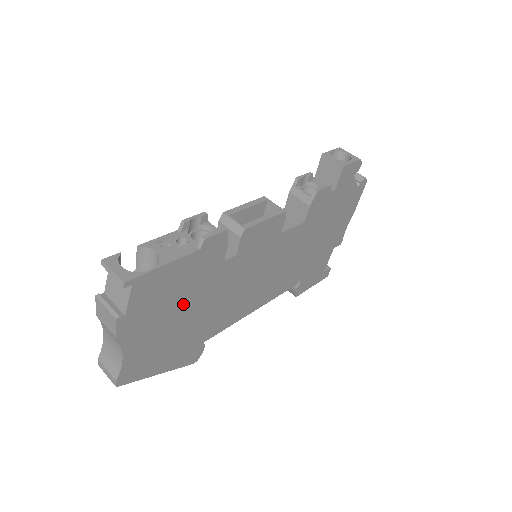
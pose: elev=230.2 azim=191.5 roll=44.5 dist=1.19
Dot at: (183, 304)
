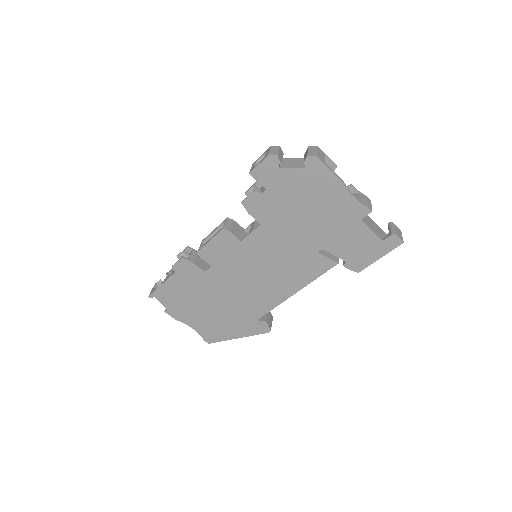
Dot at: (203, 299)
